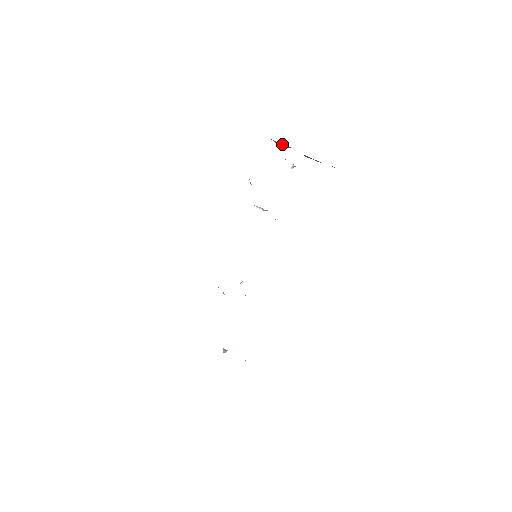
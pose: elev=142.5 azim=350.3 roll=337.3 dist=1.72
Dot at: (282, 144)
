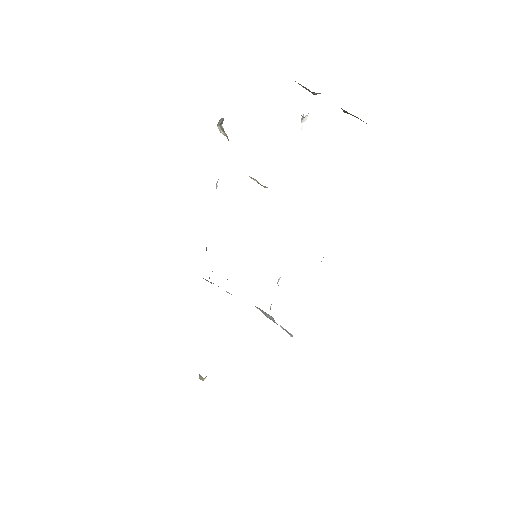
Dot at: occluded
